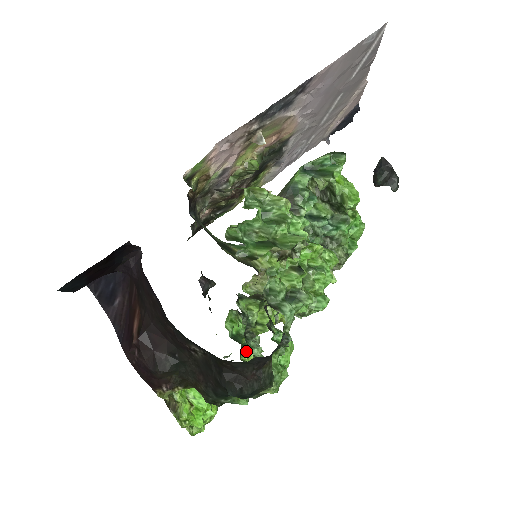
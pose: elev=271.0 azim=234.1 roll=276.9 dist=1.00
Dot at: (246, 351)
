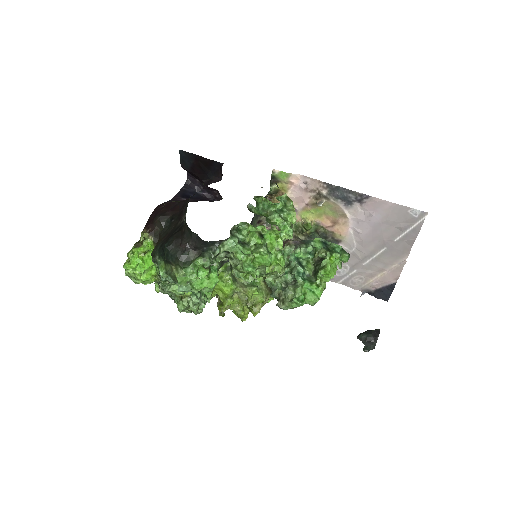
Dot at: occluded
